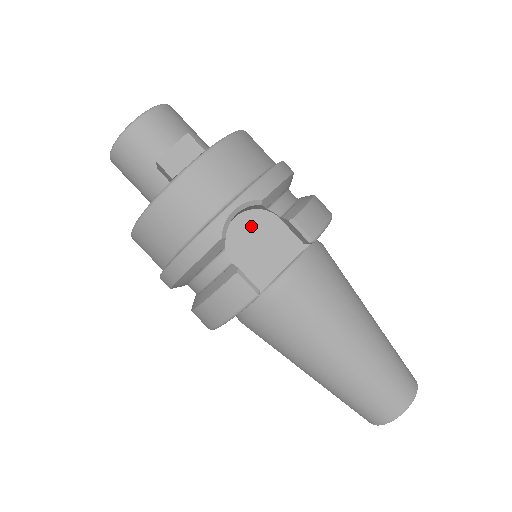
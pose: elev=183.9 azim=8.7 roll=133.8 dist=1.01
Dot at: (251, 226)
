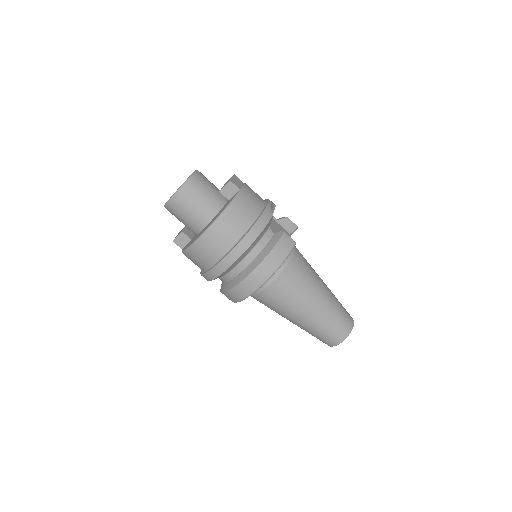
Dot at: occluded
